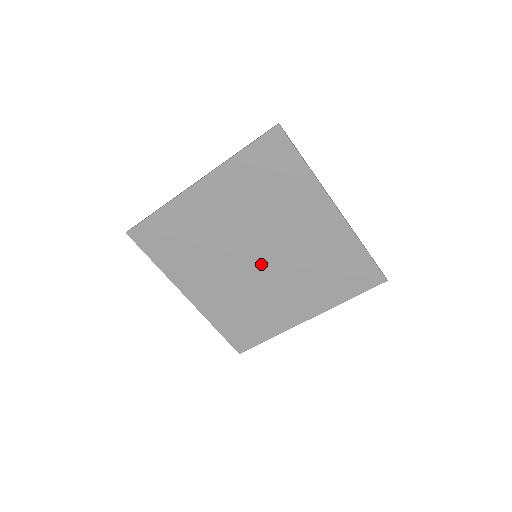
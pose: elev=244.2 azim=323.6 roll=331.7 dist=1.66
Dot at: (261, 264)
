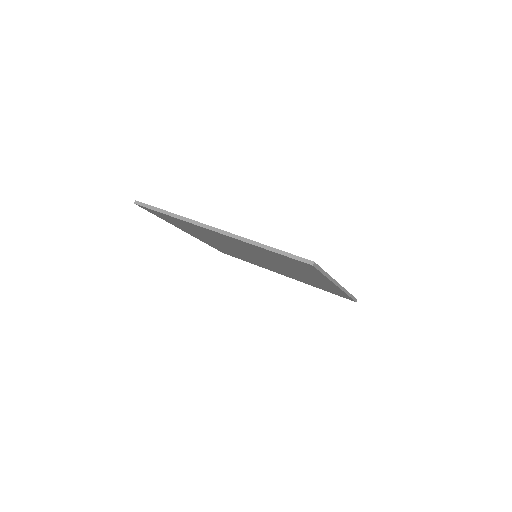
Dot at: (258, 259)
